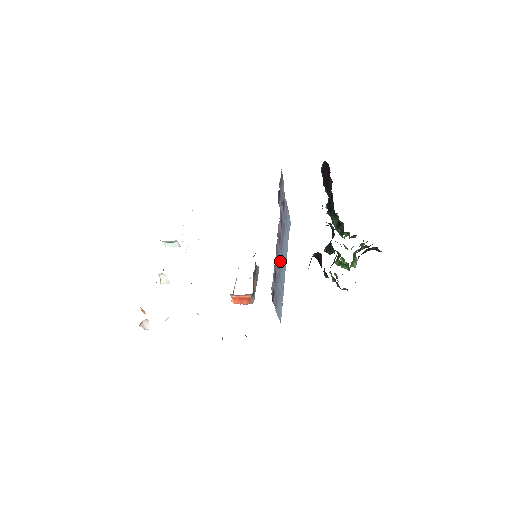
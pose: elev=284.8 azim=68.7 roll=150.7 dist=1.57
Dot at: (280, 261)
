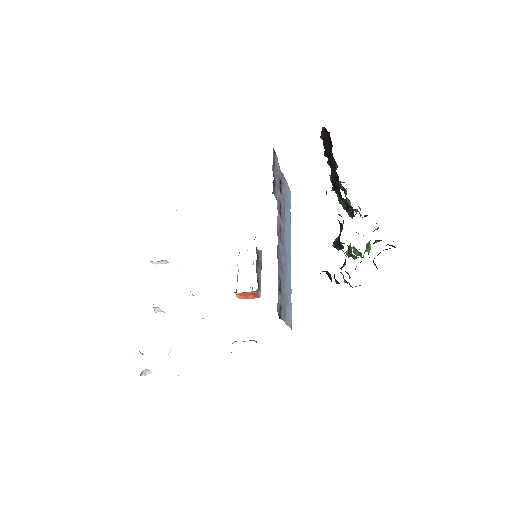
Dot at: (284, 260)
